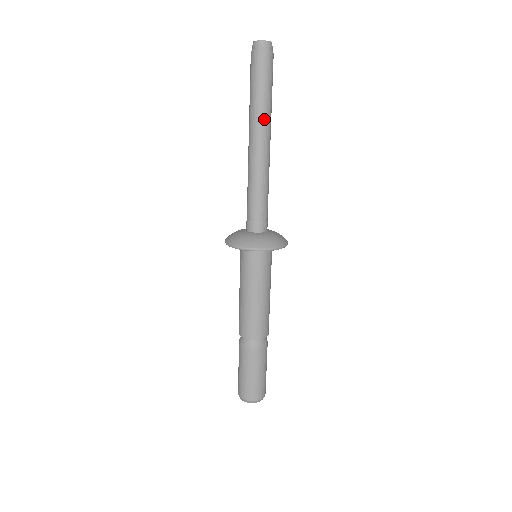
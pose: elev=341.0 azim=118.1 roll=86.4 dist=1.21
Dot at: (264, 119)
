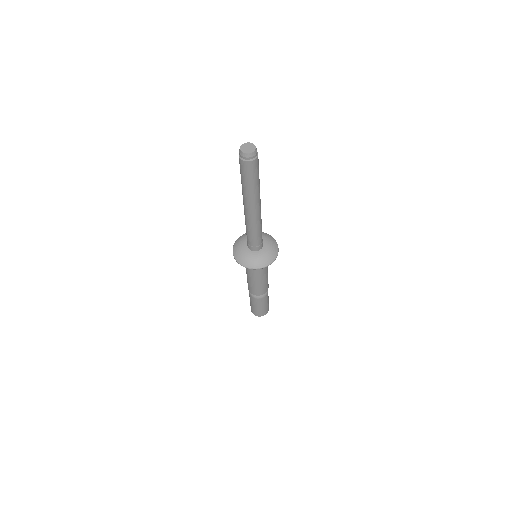
Dot at: (255, 197)
